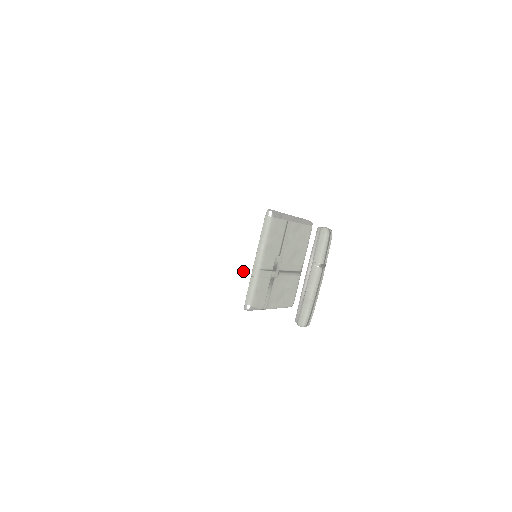
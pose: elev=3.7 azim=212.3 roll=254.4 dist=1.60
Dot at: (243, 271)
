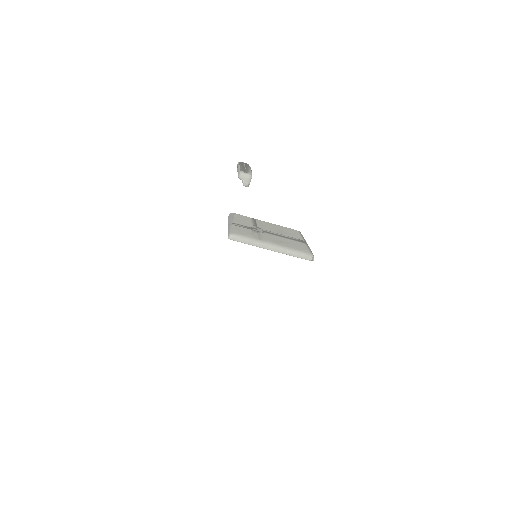
Dot at: occluded
